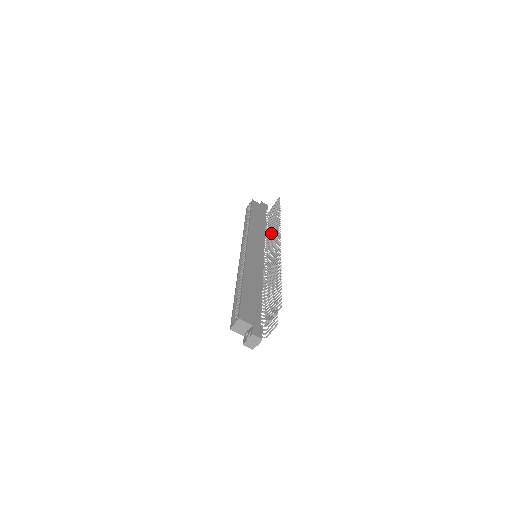
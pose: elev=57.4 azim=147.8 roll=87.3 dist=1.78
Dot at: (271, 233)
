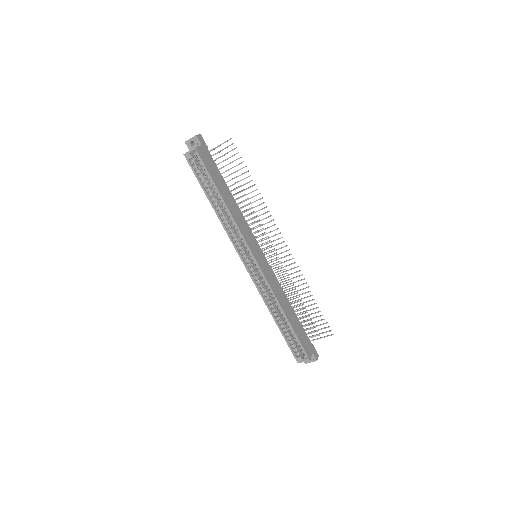
Dot at: occluded
